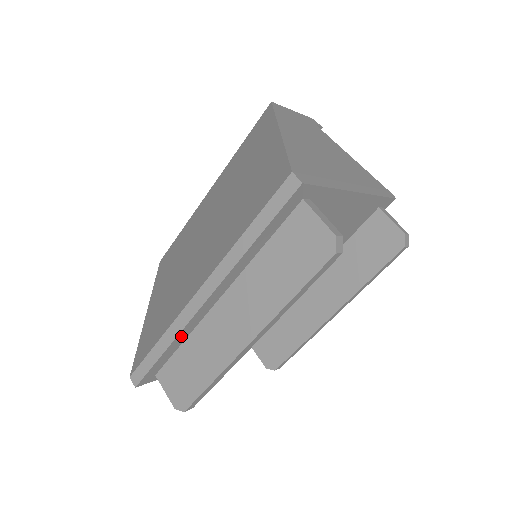
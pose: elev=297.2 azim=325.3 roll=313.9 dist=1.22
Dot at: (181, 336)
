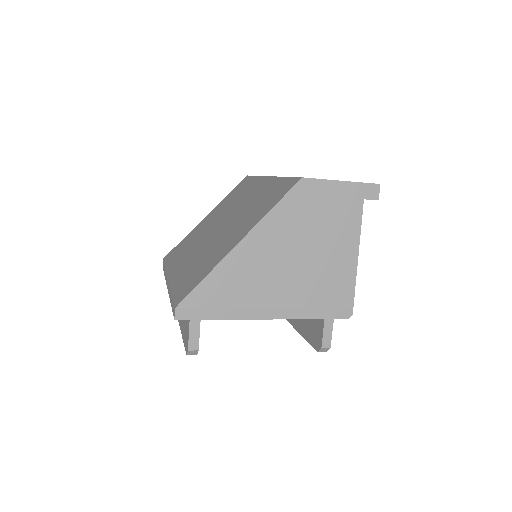
Dot at: occluded
